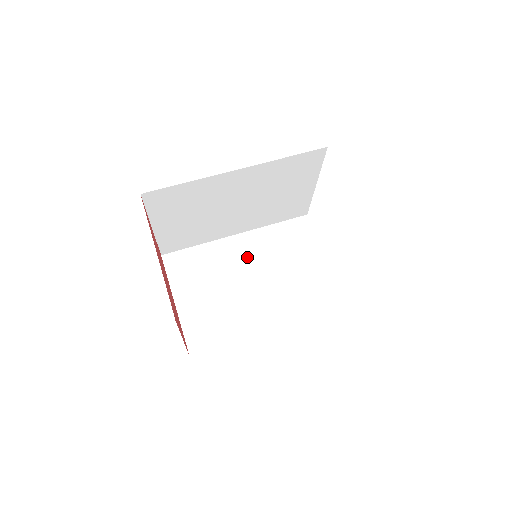
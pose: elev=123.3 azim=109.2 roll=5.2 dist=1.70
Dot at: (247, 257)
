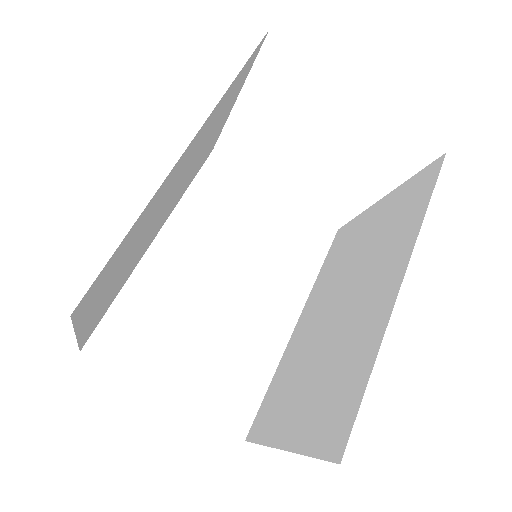
Dot at: (195, 259)
